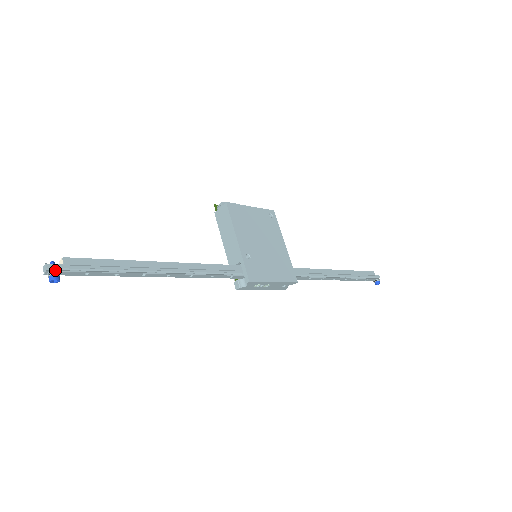
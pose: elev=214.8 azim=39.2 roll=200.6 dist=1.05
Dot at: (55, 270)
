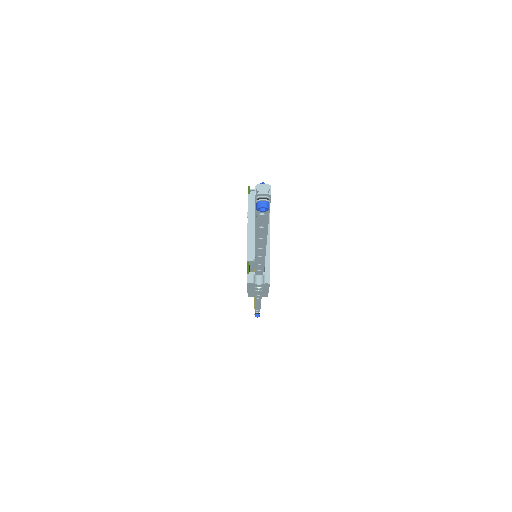
Dot at: (268, 197)
